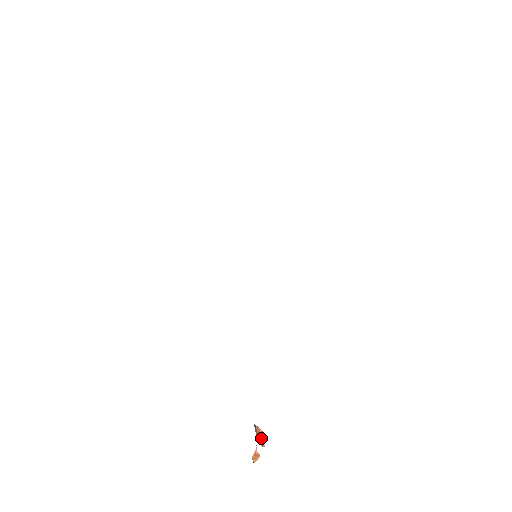
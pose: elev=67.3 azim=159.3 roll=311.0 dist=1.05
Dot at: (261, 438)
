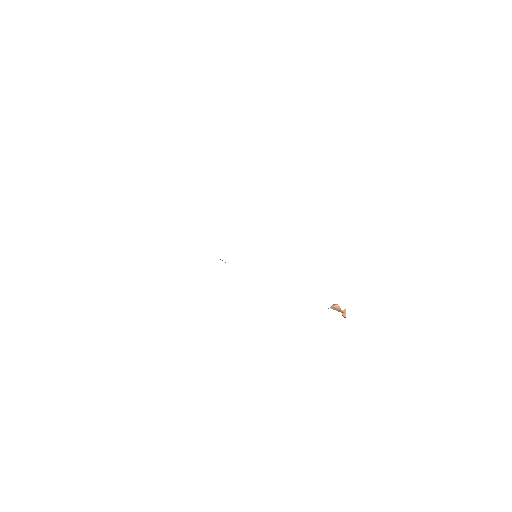
Dot at: (339, 309)
